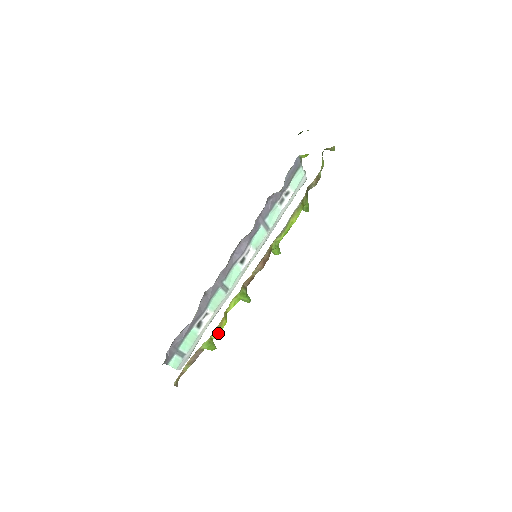
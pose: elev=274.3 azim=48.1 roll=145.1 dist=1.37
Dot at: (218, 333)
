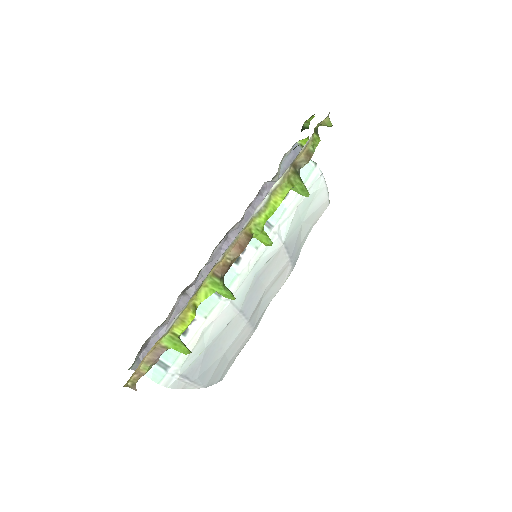
Dot at: (183, 327)
